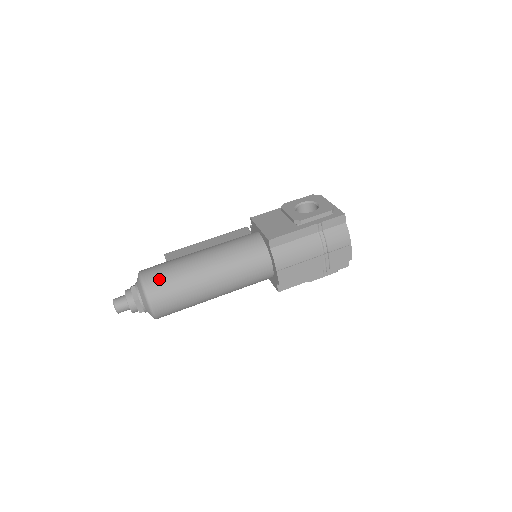
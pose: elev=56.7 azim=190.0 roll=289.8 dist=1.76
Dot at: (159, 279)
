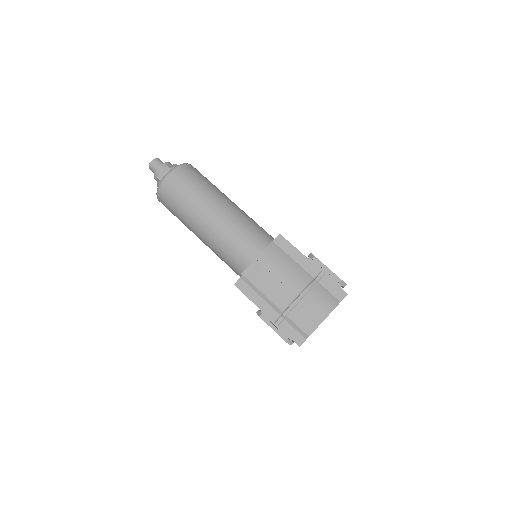
Dot at: (195, 173)
